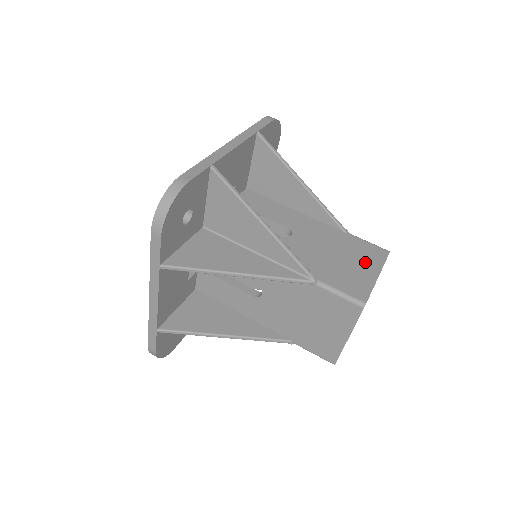
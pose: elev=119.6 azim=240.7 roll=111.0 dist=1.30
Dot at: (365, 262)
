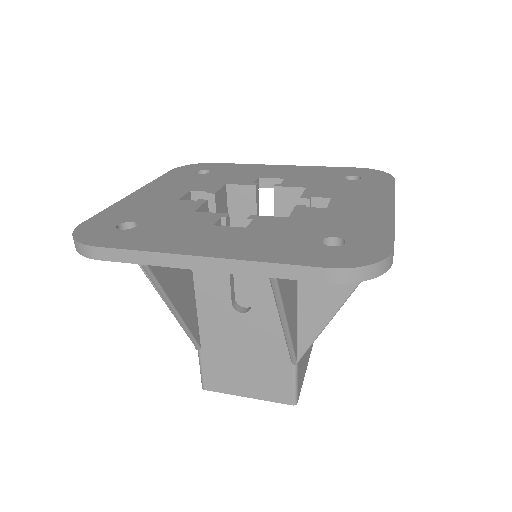
Dot at: (257, 385)
